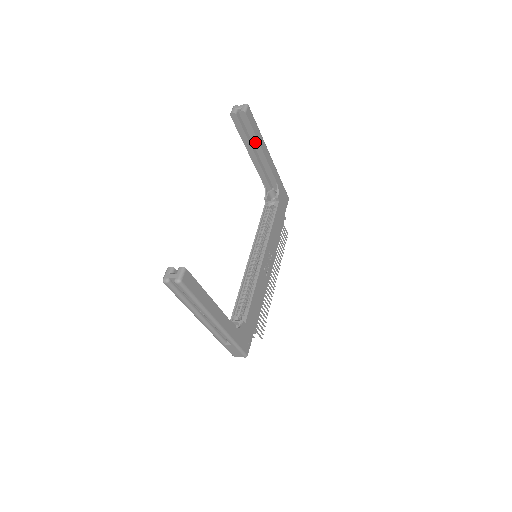
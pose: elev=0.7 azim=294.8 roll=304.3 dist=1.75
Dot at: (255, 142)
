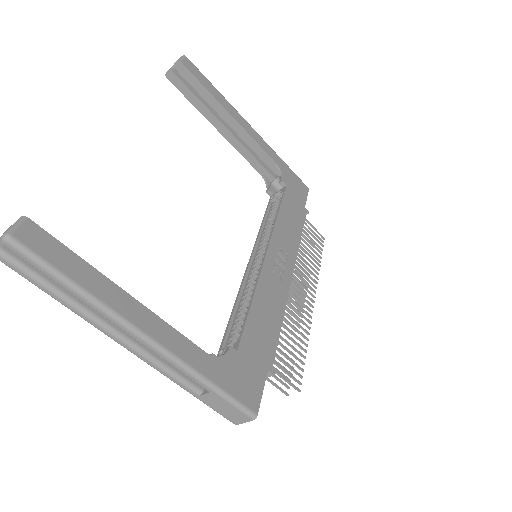
Dot at: (215, 105)
